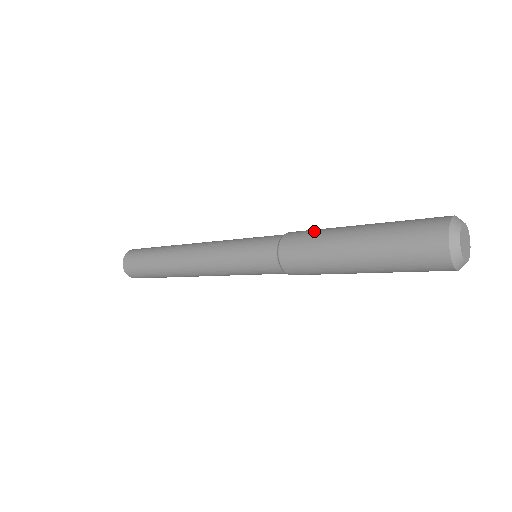
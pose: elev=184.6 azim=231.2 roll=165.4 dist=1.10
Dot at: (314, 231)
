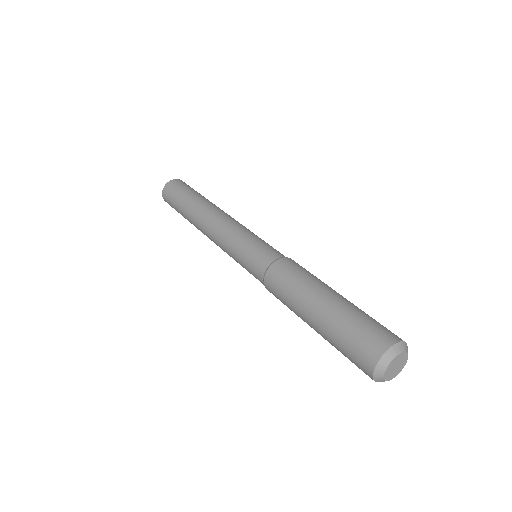
Dot at: (299, 274)
